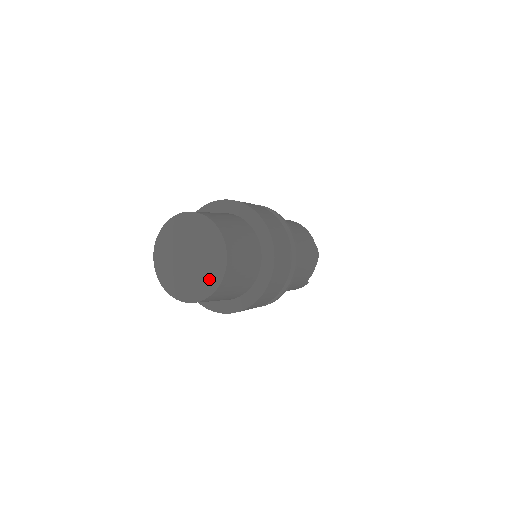
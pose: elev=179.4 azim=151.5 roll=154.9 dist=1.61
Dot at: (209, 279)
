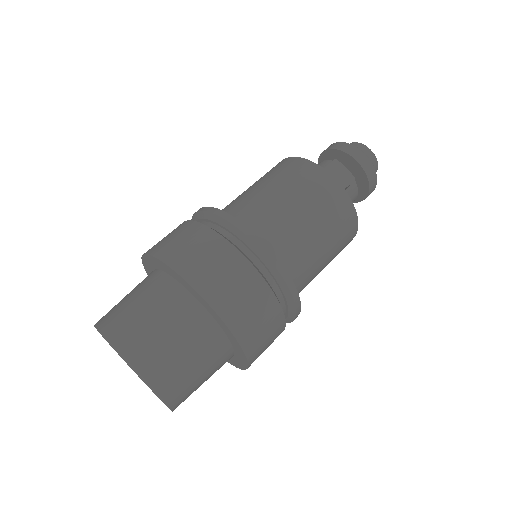
Dot at: (145, 383)
